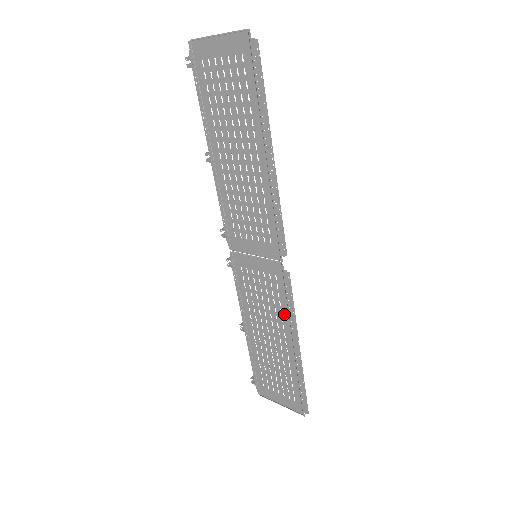
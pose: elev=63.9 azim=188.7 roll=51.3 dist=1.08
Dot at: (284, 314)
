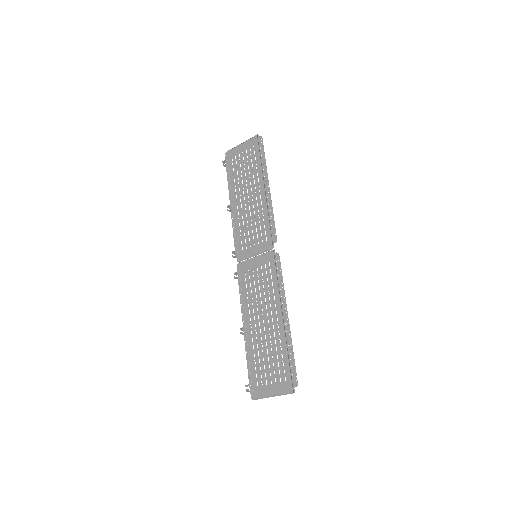
Dot at: (275, 292)
